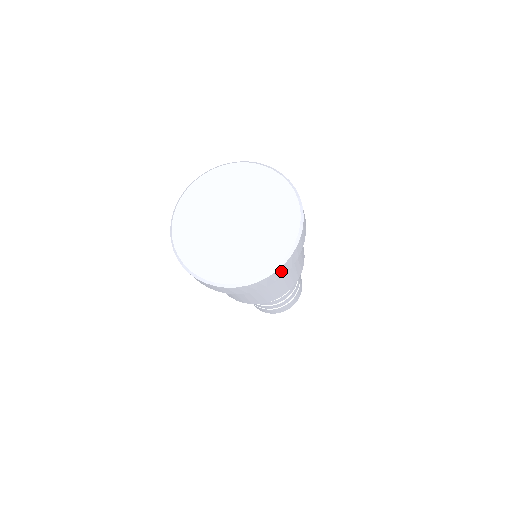
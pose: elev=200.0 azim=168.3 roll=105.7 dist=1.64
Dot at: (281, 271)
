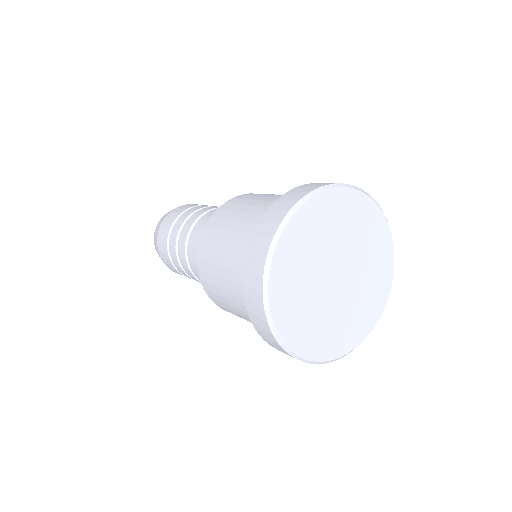
Dot at: occluded
